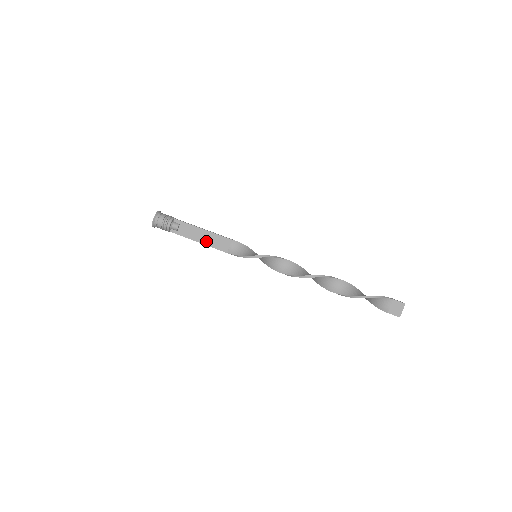
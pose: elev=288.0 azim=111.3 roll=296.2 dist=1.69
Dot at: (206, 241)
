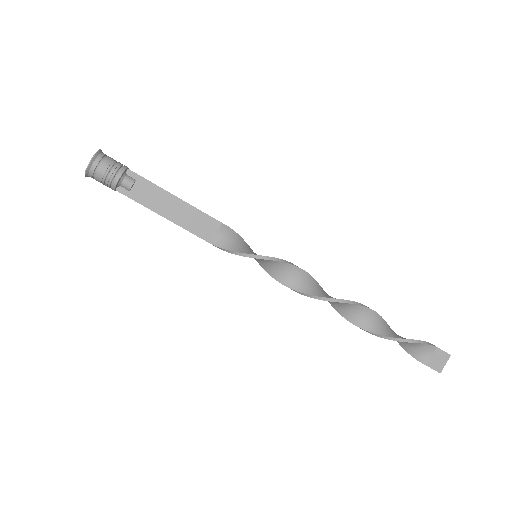
Dot at: (178, 218)
